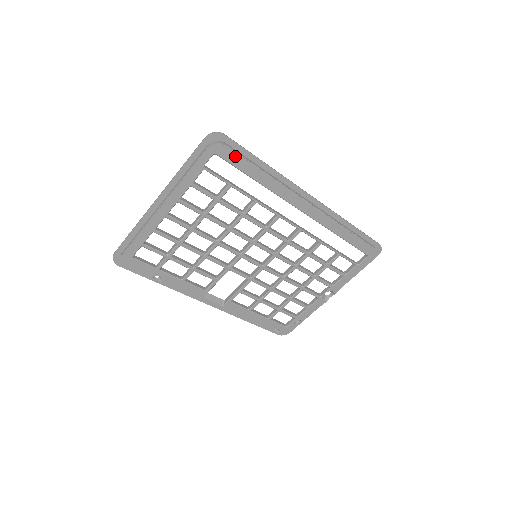
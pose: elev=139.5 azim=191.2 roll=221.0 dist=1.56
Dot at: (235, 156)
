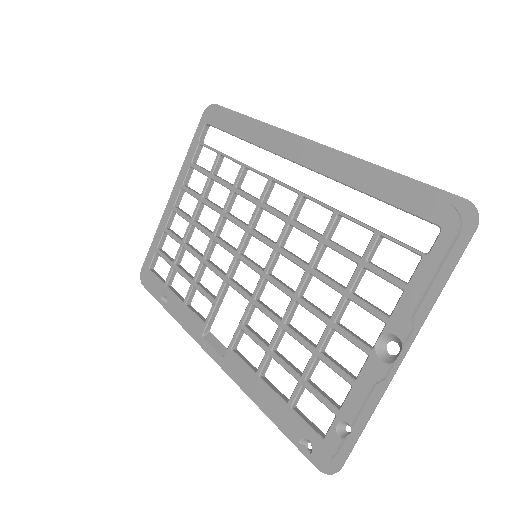
Dot at: (221, 118)
